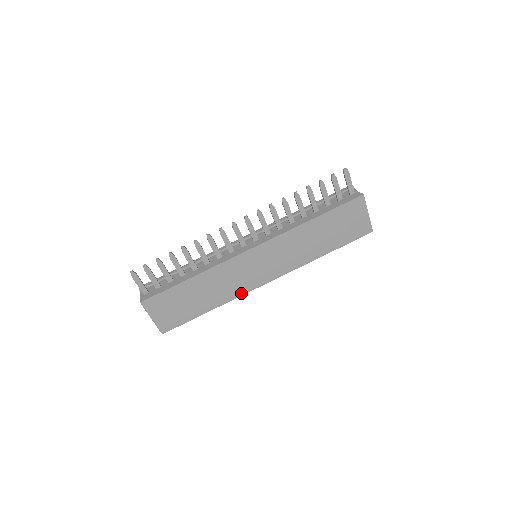
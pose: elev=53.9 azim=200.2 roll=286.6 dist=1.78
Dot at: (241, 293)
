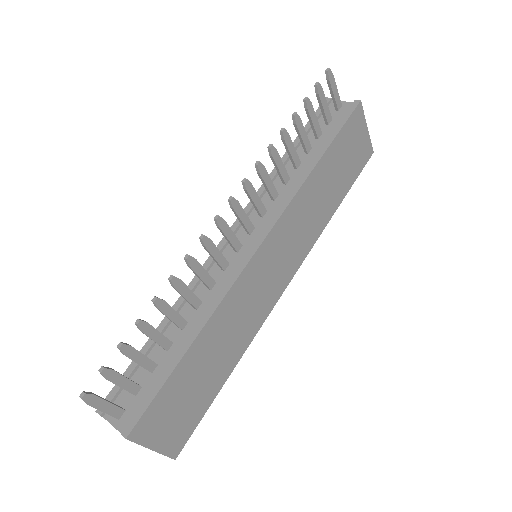
Dot at: (260, 322)
